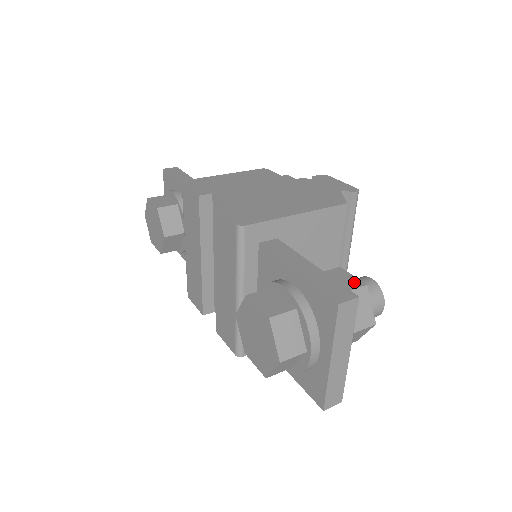
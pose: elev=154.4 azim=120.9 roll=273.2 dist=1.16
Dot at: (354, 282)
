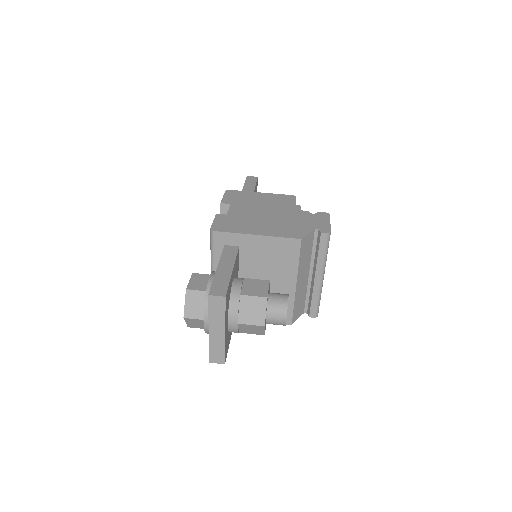
Dot at: (262, 292)
